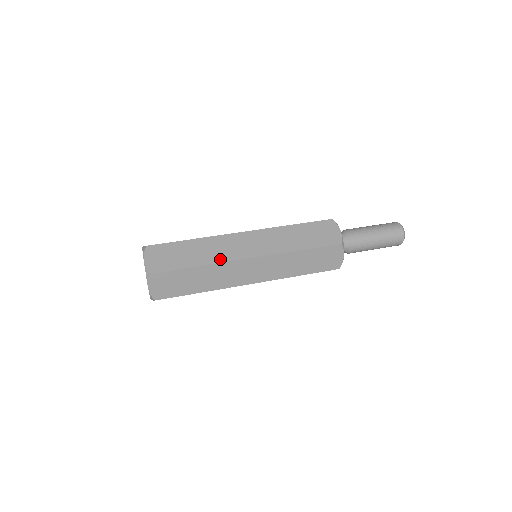
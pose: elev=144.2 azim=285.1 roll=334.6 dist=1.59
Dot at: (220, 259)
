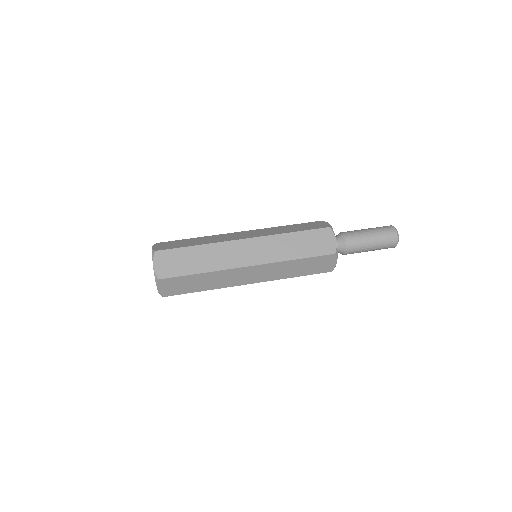
Dot at: (222, 266)
